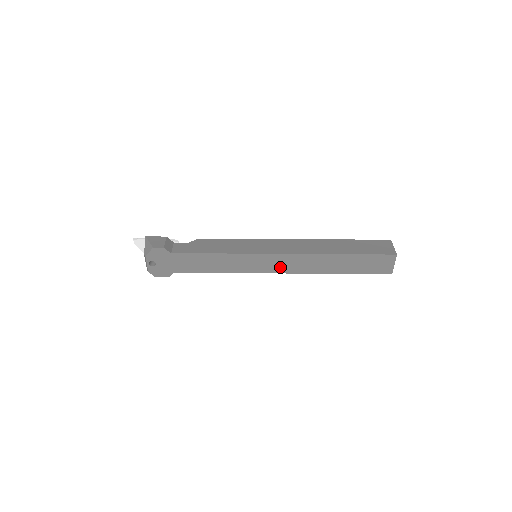
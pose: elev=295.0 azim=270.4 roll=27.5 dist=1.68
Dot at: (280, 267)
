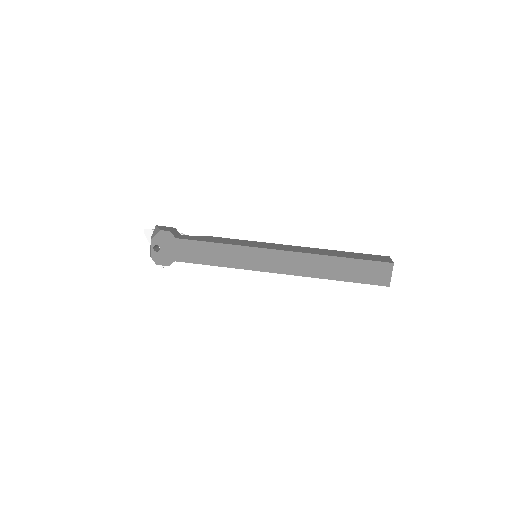
Dot at: (278, 266)
